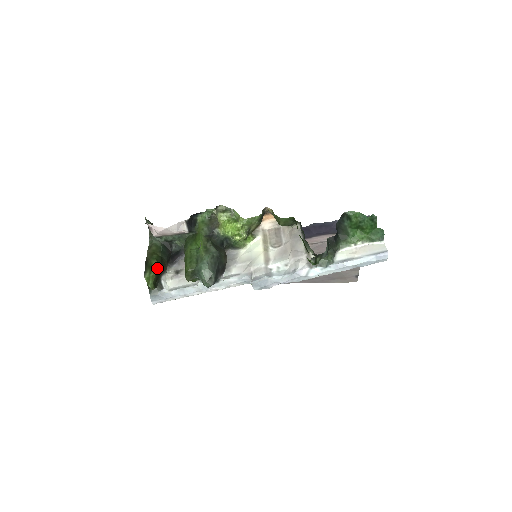
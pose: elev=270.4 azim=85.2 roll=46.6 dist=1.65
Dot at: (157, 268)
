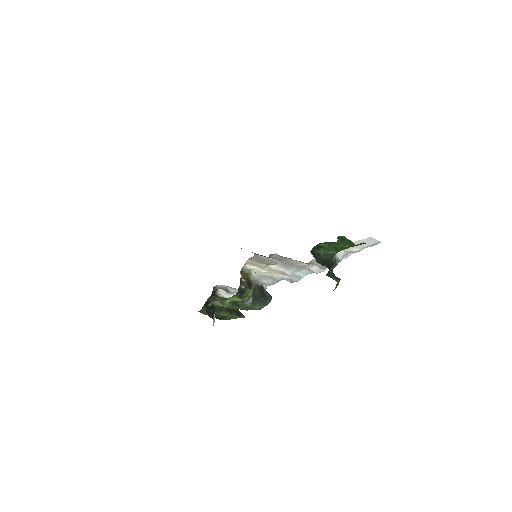
Dot at: (227, 314)
